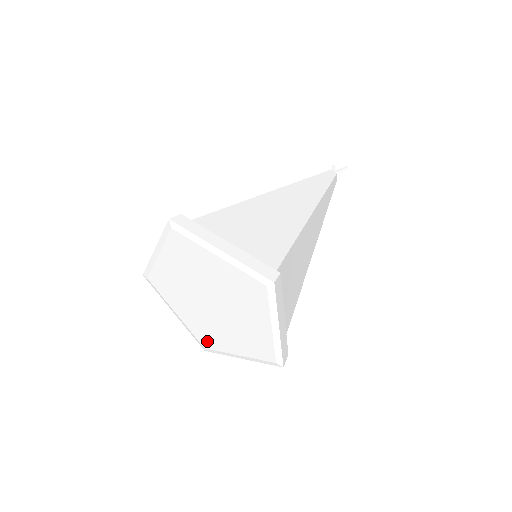
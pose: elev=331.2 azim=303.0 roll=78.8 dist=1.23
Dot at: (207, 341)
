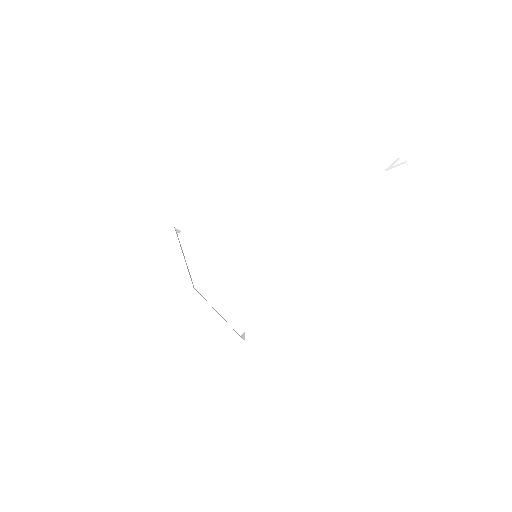
Dot at: occluded
